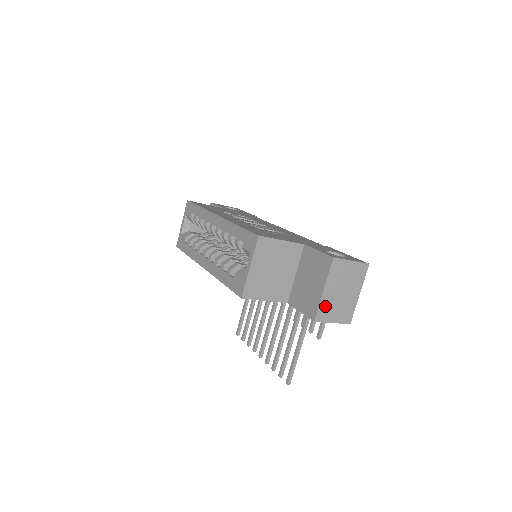
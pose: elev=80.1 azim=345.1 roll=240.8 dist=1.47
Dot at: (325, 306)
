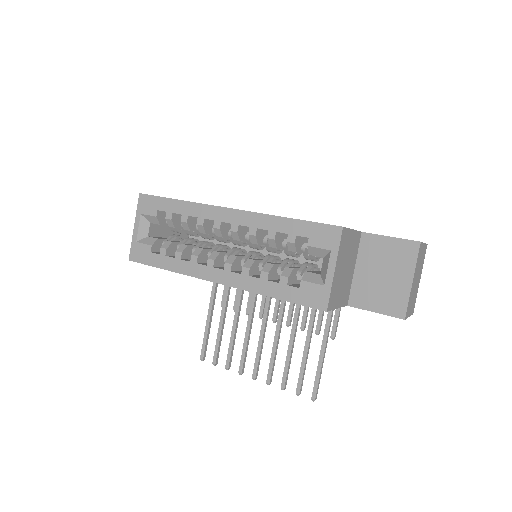
Dot at: (410, 299)
